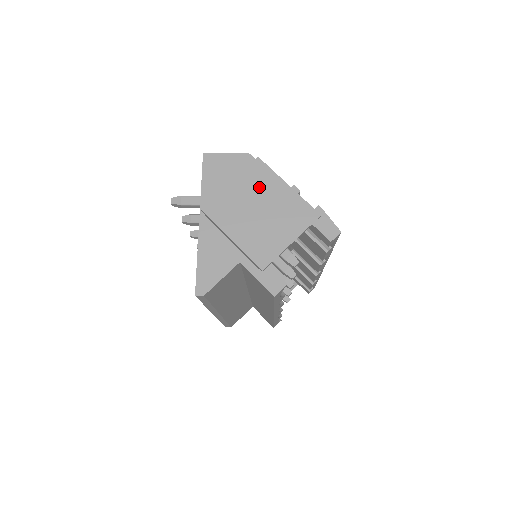
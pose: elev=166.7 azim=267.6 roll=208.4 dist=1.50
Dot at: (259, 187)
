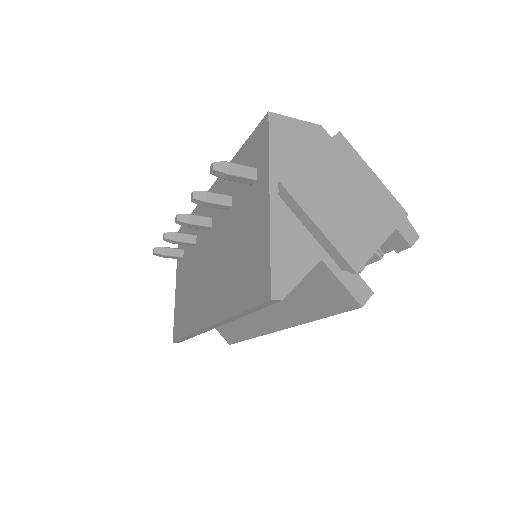
Dot at: (344, 168)
